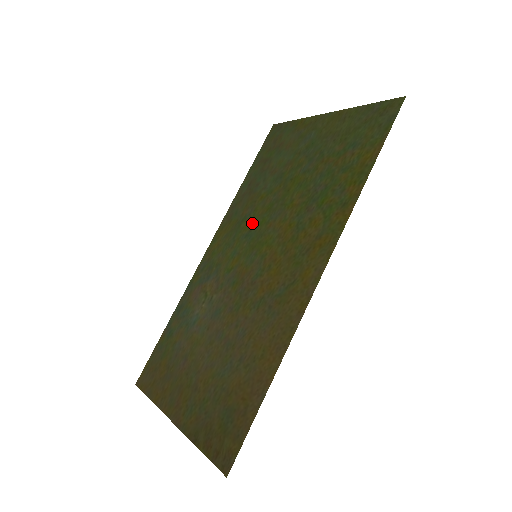
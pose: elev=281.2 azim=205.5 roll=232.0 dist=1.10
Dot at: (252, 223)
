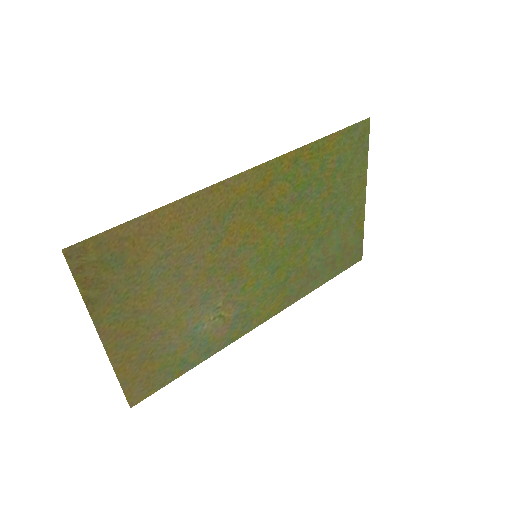
Dot at: (283, 267)
